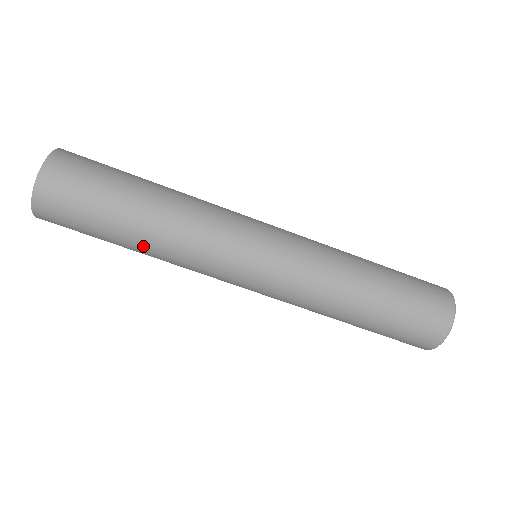
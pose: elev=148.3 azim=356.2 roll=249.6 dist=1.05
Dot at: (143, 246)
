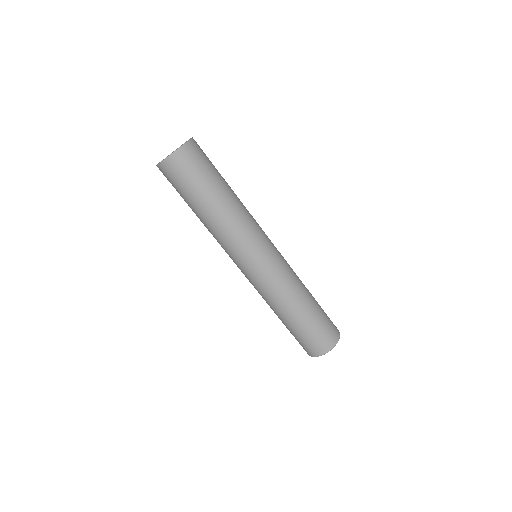
Dot at: (219, 208)
